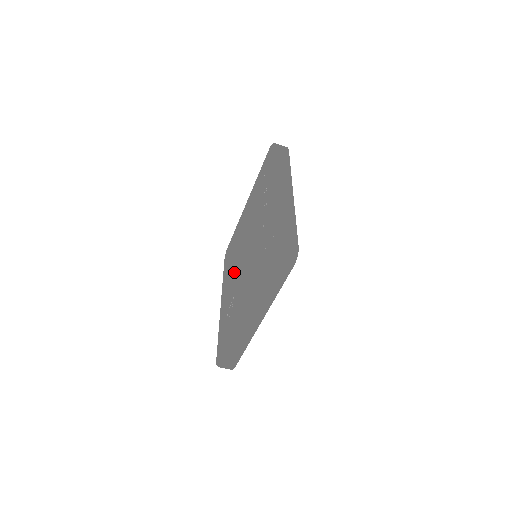
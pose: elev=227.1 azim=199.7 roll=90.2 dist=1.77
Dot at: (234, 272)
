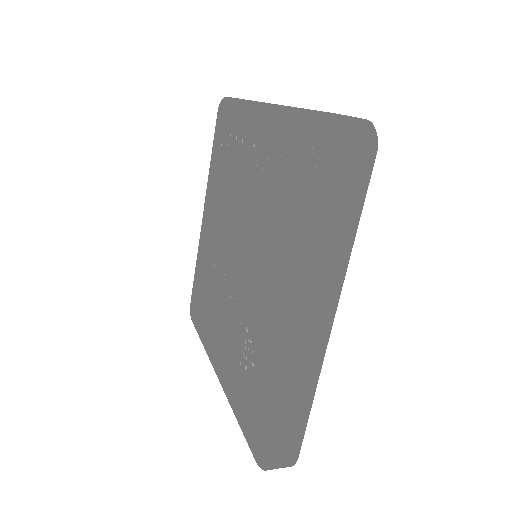
Dot at: (226, 302)
